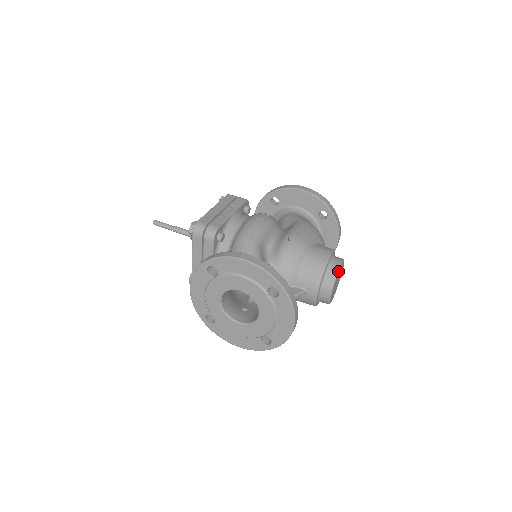
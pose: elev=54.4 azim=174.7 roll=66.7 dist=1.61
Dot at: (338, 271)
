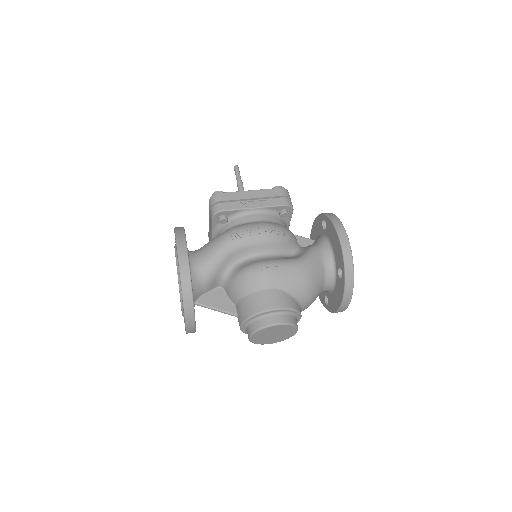
Dot at: (265, 327)
